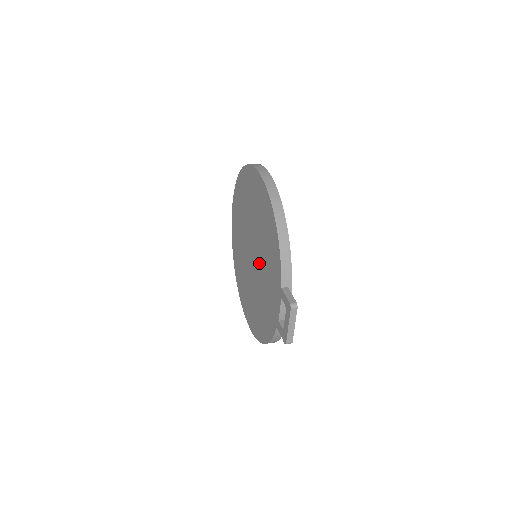
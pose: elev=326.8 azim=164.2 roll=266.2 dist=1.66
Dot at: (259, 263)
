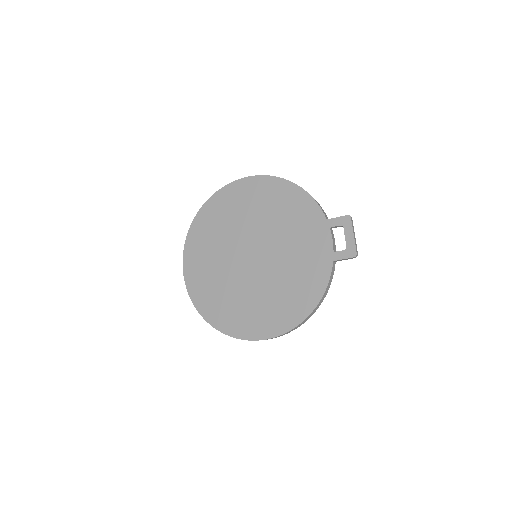
Dot at: (273, 246)
